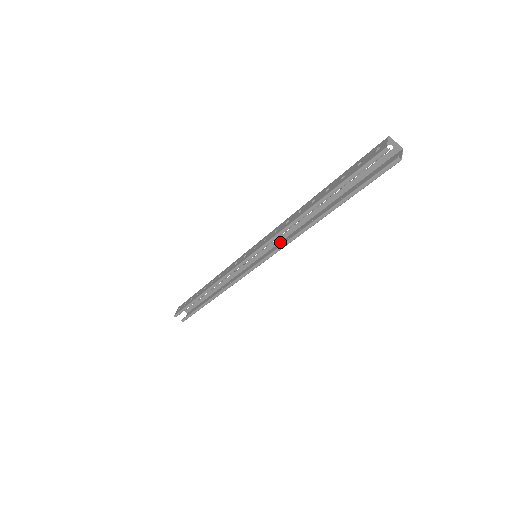
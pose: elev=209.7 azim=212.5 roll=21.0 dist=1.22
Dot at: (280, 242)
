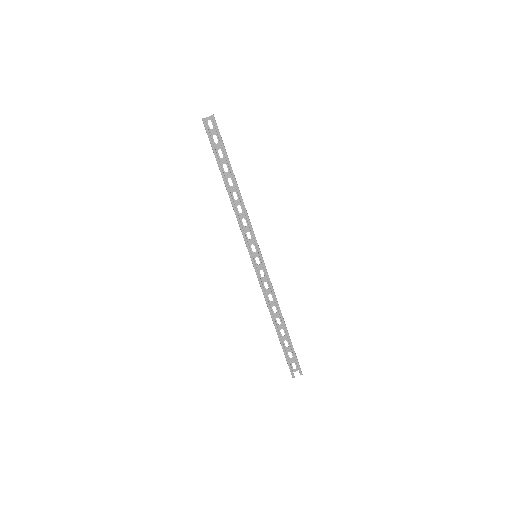
Dot at: occluded
